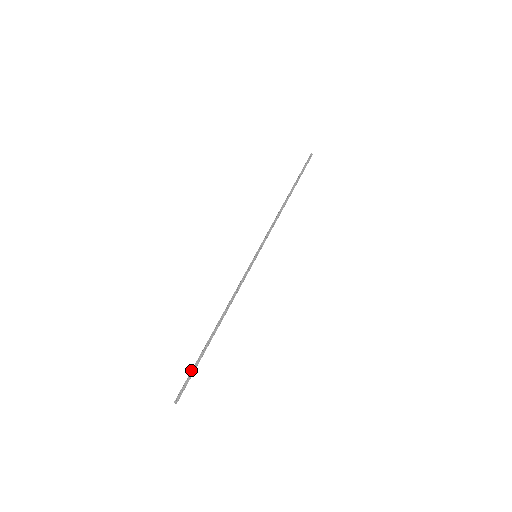
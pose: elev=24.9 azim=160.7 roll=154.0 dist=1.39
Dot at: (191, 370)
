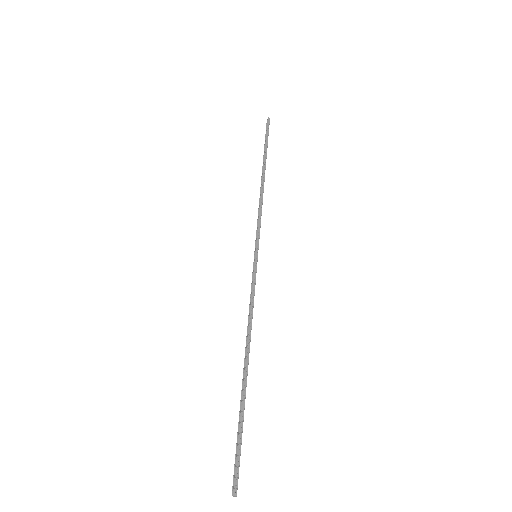
Dot at: occluded
